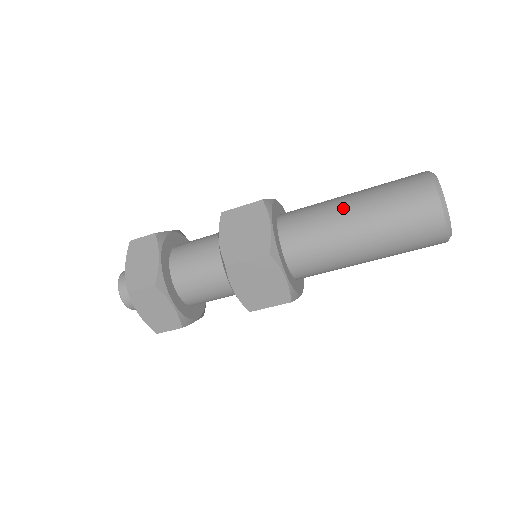
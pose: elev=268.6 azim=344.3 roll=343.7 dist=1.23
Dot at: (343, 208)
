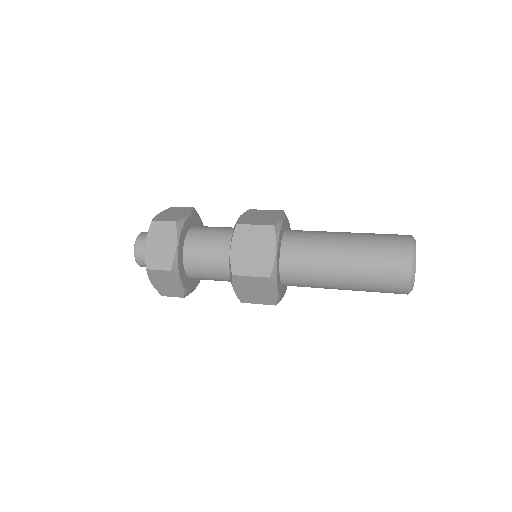
Dot at: (337, 252)
